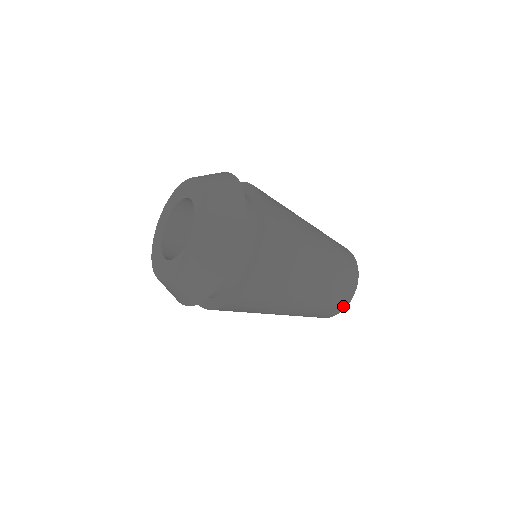
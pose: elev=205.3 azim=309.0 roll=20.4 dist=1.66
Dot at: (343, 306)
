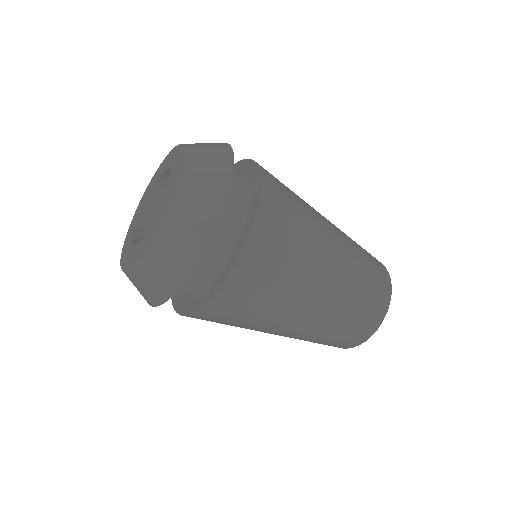
Dot at: (385, 303)
